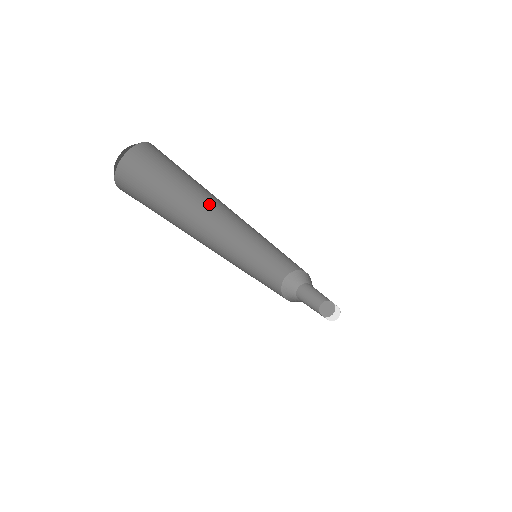
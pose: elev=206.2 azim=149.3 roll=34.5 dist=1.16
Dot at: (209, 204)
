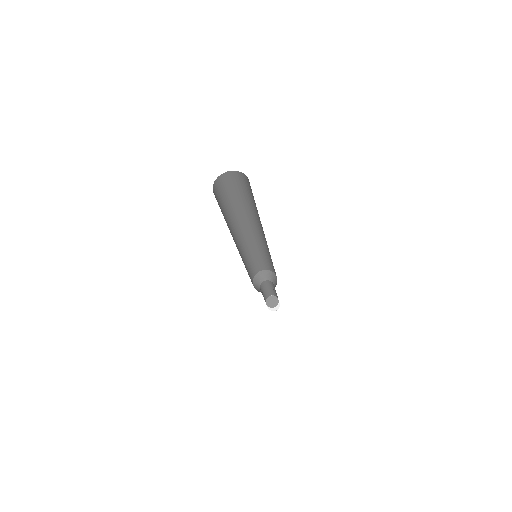
Dot at: (240, 216)
